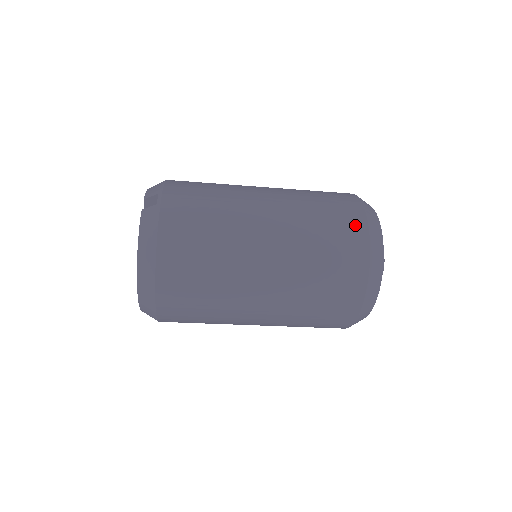
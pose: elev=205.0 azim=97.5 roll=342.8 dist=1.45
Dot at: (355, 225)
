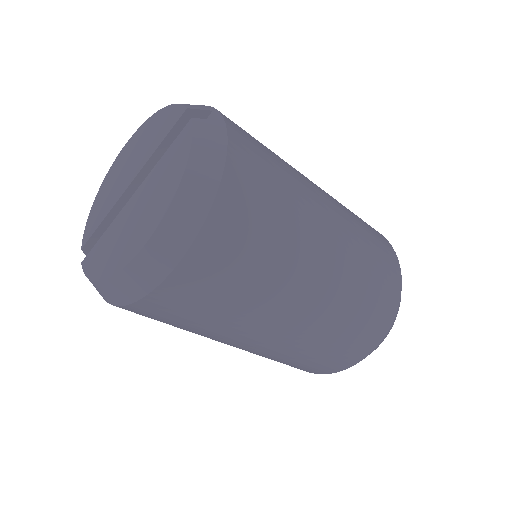
Dot at: (389, 249)
